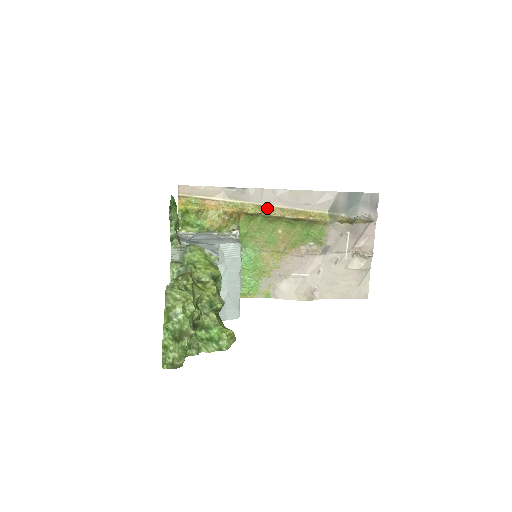
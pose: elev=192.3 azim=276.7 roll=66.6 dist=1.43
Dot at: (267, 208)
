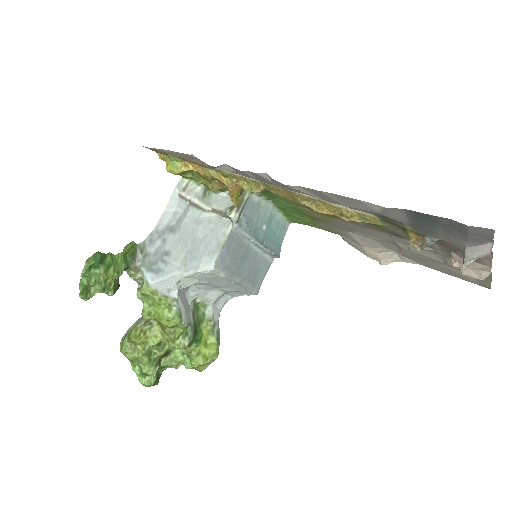
Dot at: (270, 187)
